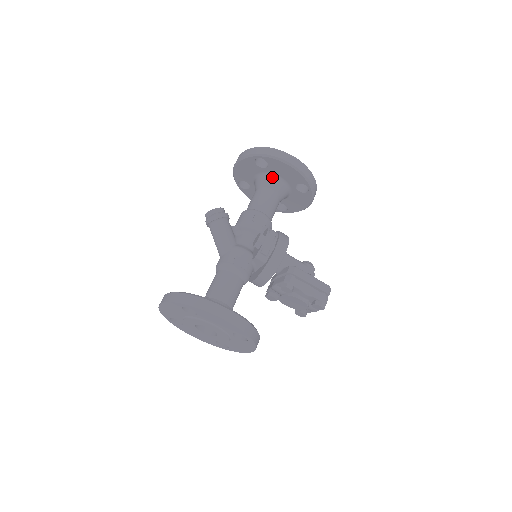
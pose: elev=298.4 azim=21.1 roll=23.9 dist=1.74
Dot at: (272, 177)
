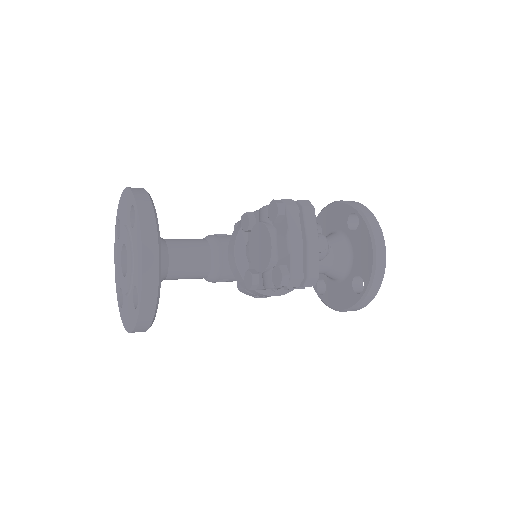
Dot at: occluded
